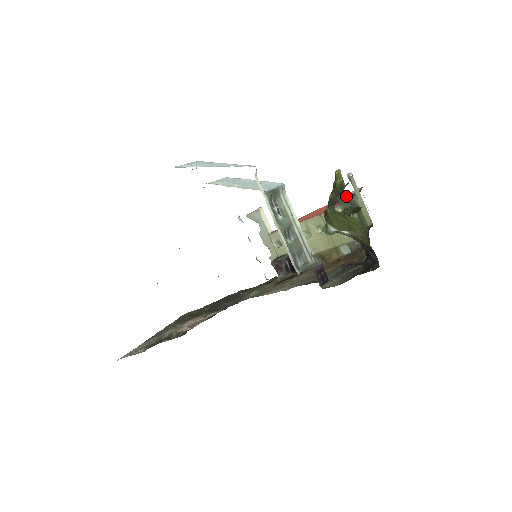
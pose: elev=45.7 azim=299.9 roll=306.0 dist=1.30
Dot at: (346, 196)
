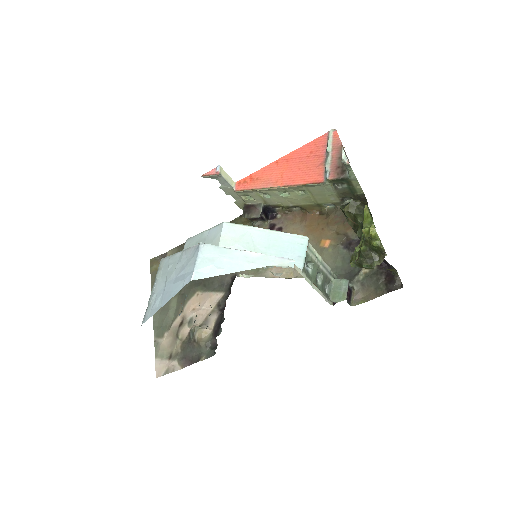
Dot at: (320, 145)
